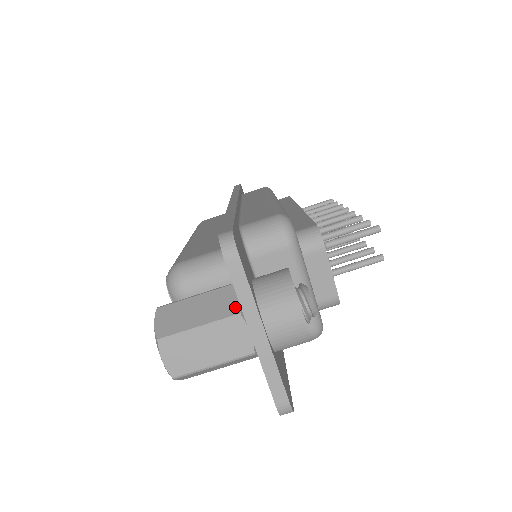
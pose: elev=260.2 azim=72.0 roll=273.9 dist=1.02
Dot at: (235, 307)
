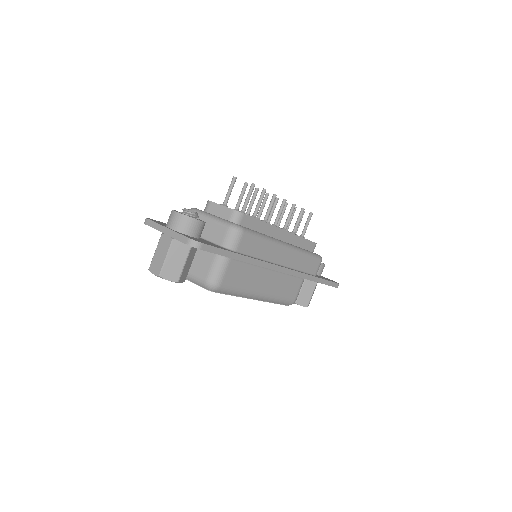
Dot at: occluded
